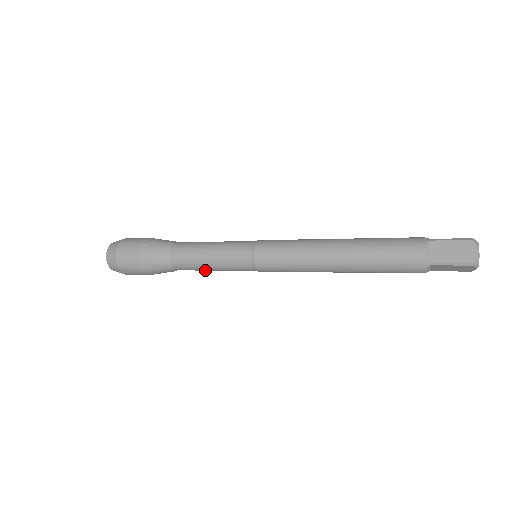
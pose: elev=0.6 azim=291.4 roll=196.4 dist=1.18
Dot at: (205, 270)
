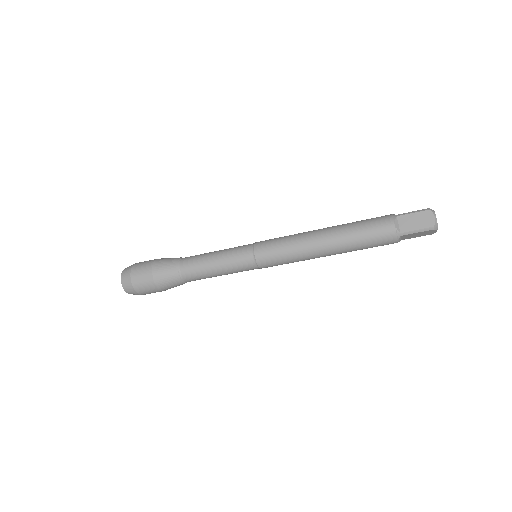
Dot at: (207, 264)
